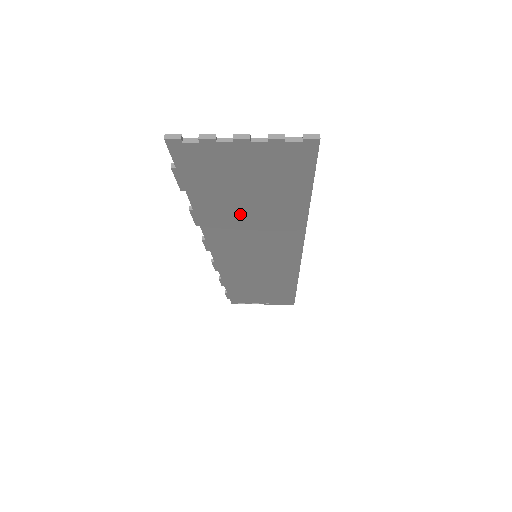
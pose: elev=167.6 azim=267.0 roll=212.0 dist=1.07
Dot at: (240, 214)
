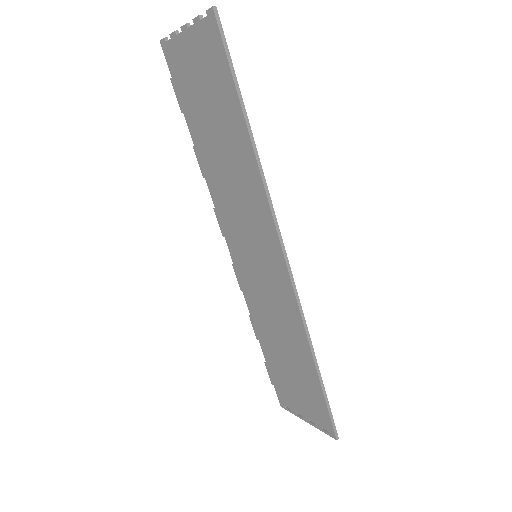
Dot at: (217, 152)
